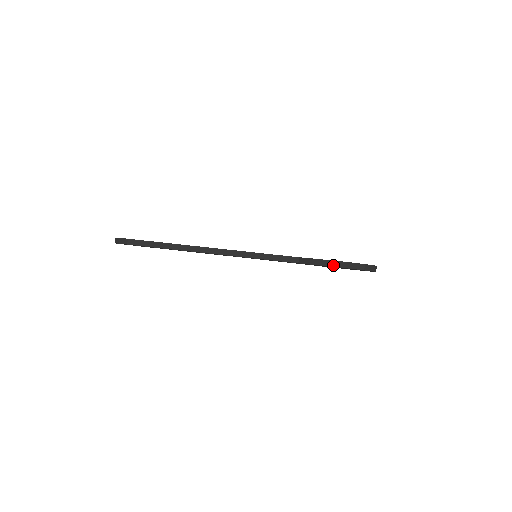
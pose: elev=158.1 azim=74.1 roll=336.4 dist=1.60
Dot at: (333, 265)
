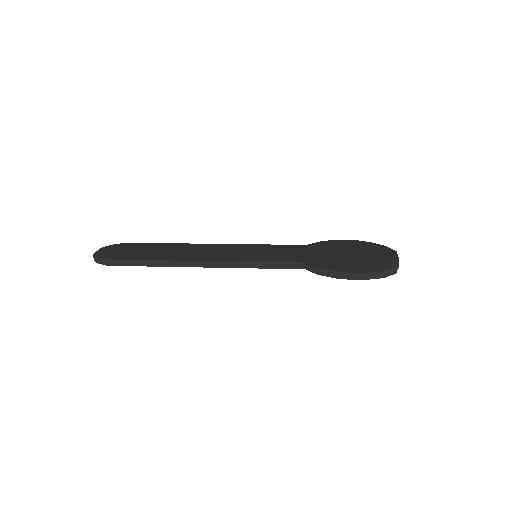
Dot at: (346, 277)
